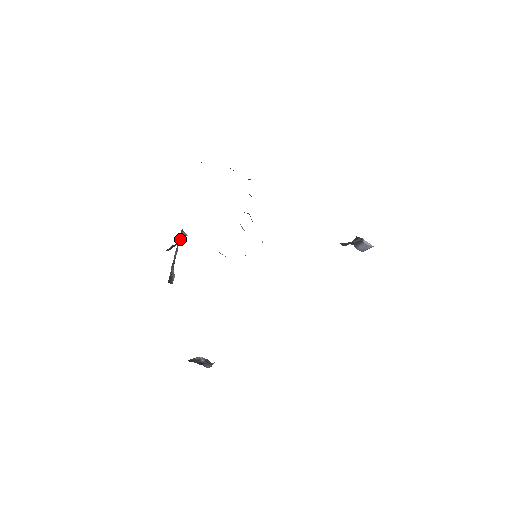
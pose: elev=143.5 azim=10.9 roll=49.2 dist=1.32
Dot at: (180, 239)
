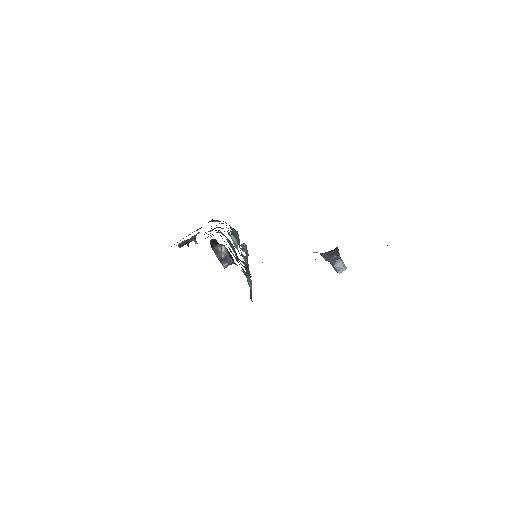
Dot at: (195, 236)
